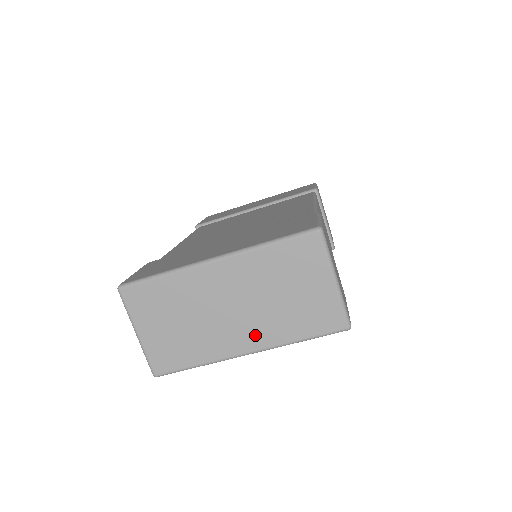
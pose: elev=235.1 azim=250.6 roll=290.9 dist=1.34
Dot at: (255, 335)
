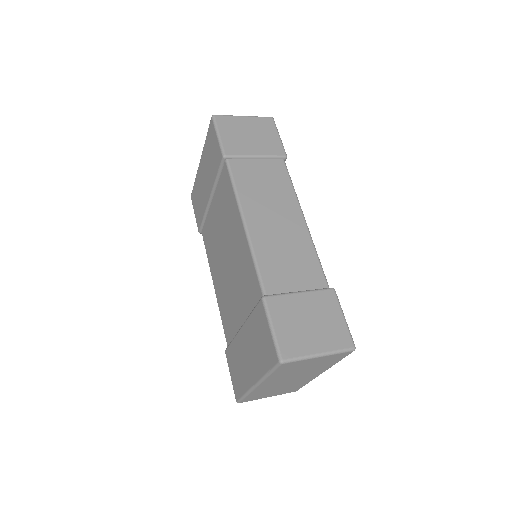
Dot at: (315, 373)
